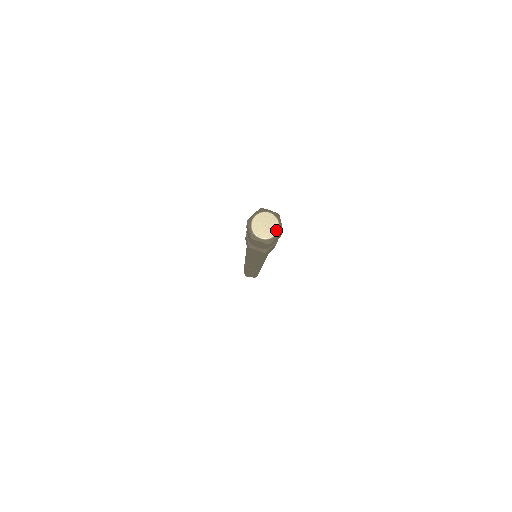
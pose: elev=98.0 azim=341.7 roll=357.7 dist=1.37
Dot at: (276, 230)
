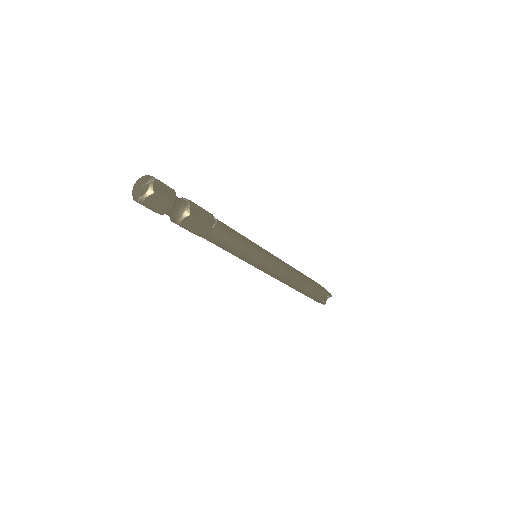
Dot at: (148, 181)
